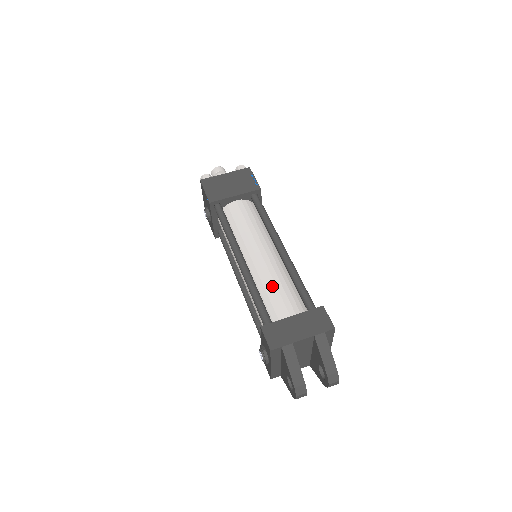
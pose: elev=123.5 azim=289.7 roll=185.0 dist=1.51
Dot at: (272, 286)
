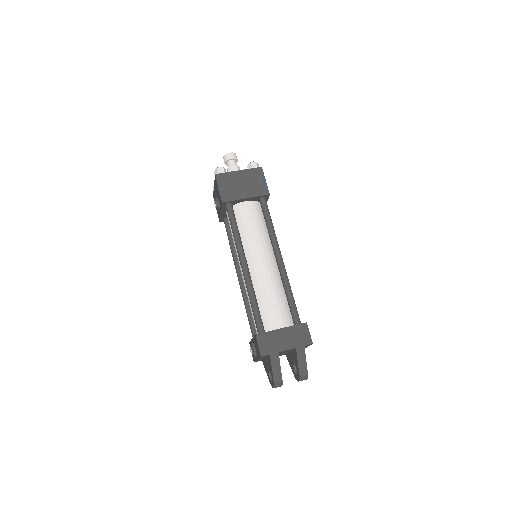
Dot at: (268, 296)
